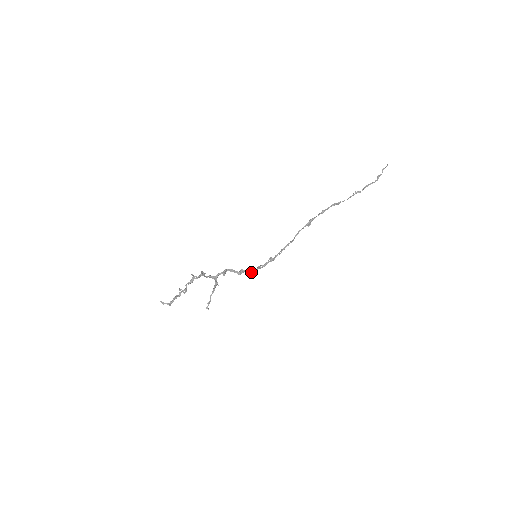
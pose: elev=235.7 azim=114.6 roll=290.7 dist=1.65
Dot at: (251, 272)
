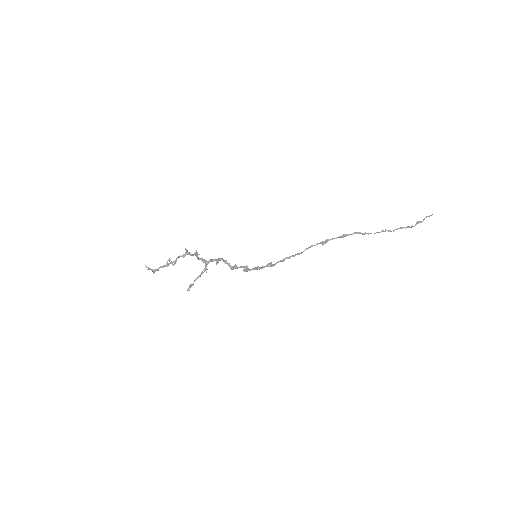
Dot at: (245, 270)
